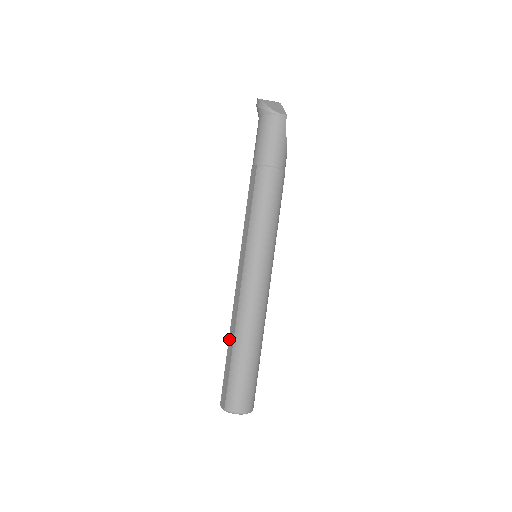
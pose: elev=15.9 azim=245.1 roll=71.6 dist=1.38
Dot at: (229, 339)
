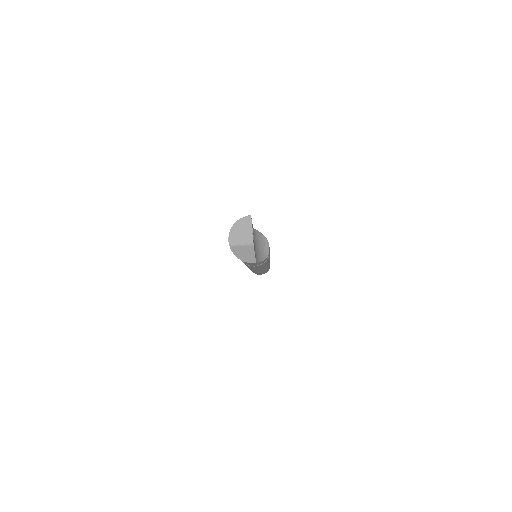
Dot at: occluded
